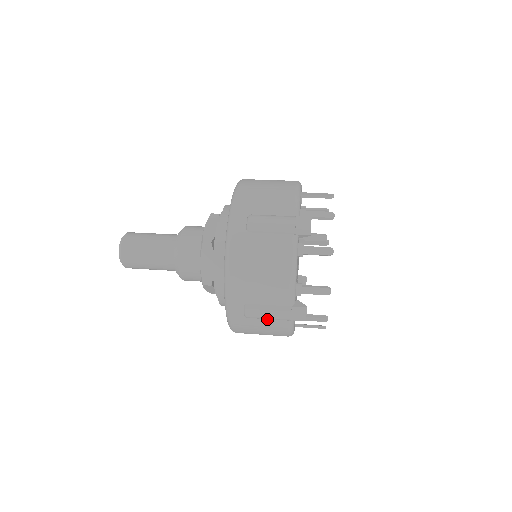
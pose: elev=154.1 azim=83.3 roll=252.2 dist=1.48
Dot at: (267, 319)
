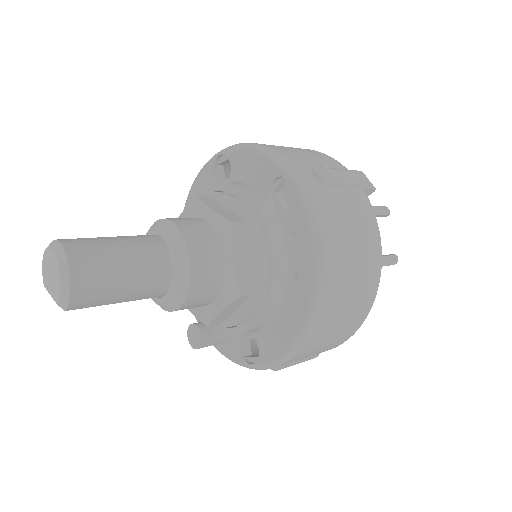
Dot at: (344, 189)
